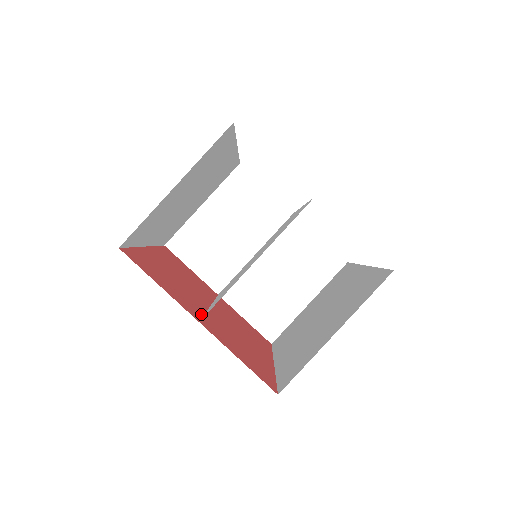
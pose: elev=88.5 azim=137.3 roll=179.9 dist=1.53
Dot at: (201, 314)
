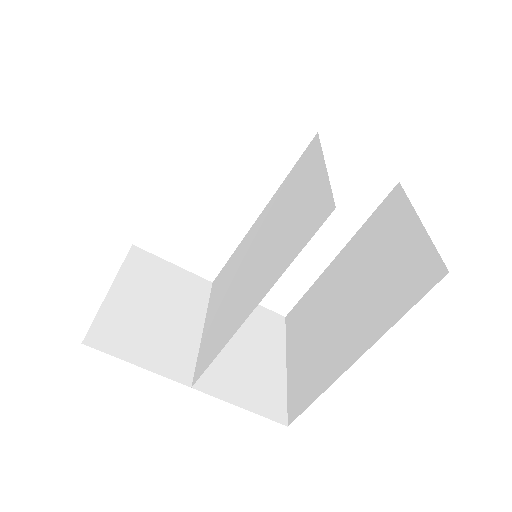
Dot at: occluded
